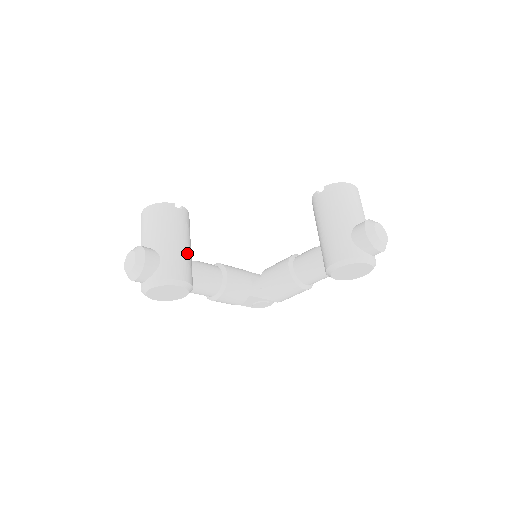
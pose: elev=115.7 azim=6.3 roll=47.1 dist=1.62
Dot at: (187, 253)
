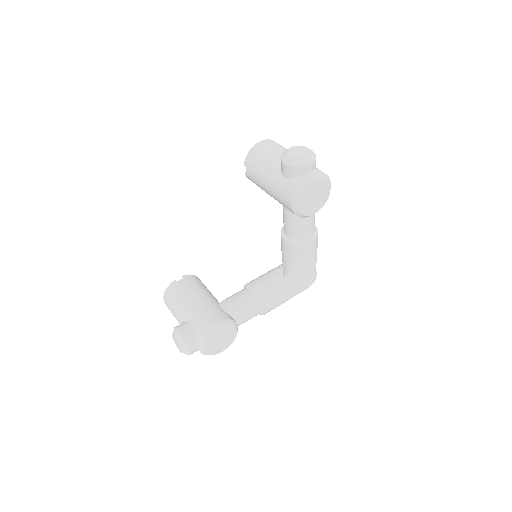
Dot at: (208, 302)
